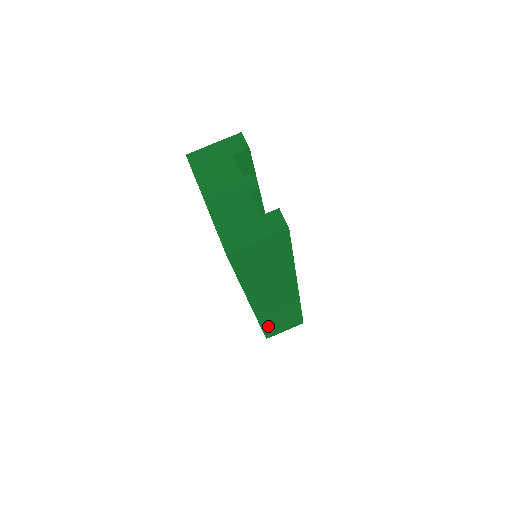
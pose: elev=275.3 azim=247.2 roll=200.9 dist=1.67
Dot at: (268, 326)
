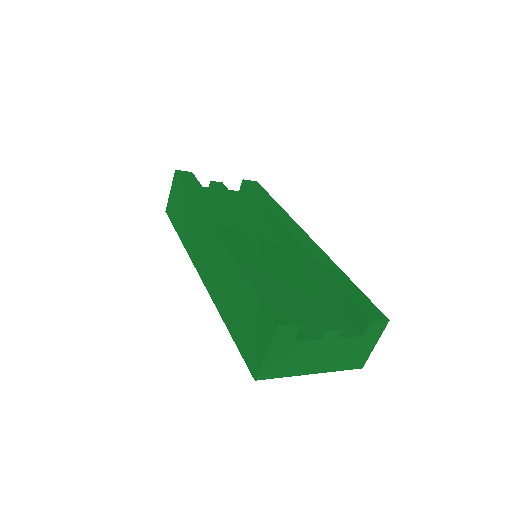
Dot at: occluded
